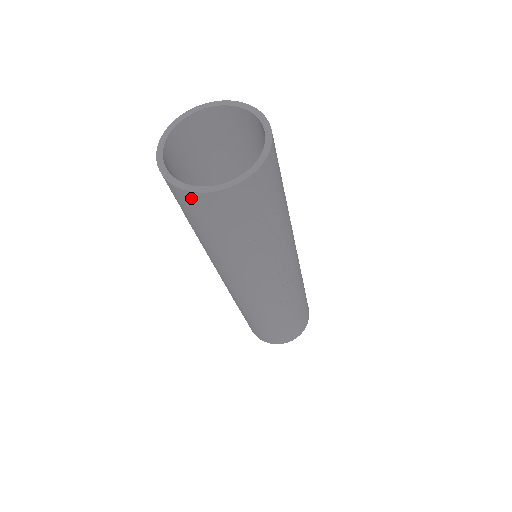
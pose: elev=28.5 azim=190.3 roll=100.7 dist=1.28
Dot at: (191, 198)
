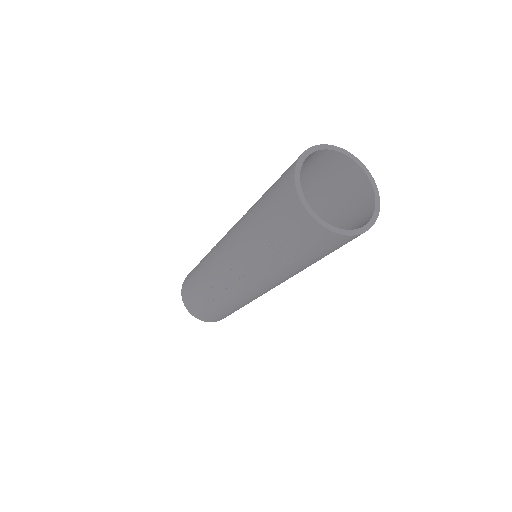
Dot at: (353, 238)
